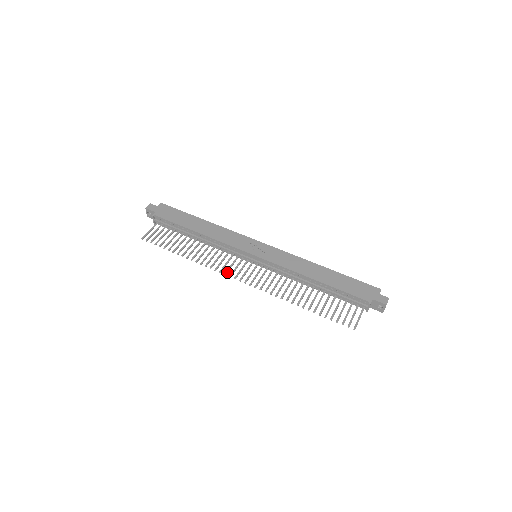
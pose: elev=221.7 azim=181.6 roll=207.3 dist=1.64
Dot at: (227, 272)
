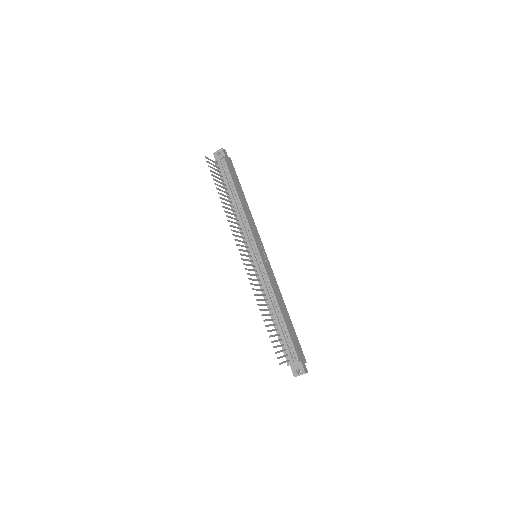
Dot at: (237, 240)
